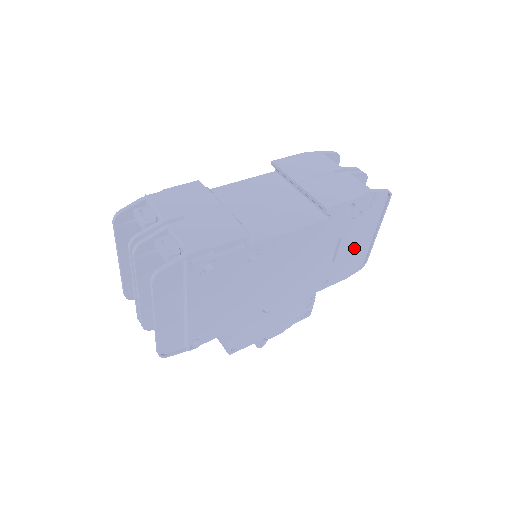
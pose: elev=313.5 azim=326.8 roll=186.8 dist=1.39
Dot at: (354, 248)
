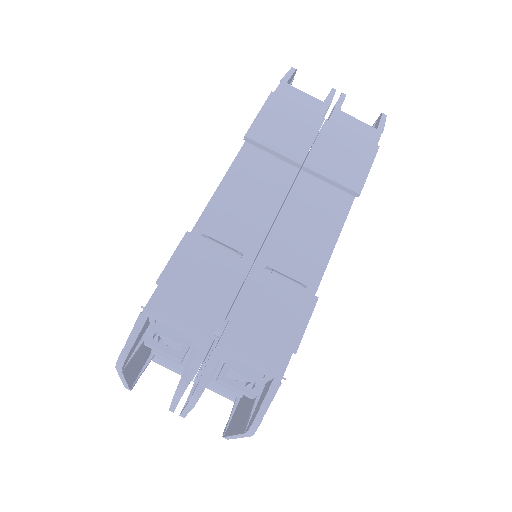
Dot at: occluded
